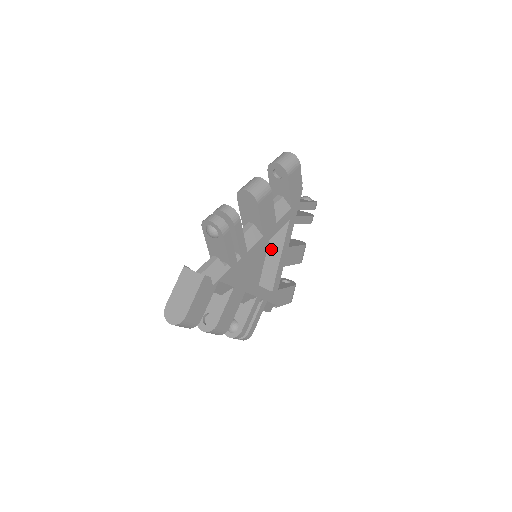
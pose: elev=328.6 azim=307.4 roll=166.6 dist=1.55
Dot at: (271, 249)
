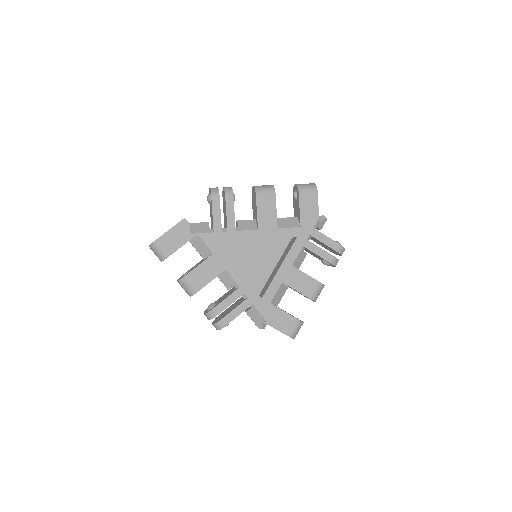
Dot at: (278, 264)
